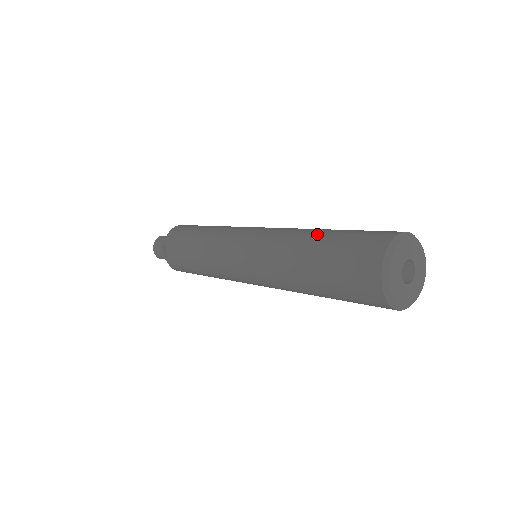
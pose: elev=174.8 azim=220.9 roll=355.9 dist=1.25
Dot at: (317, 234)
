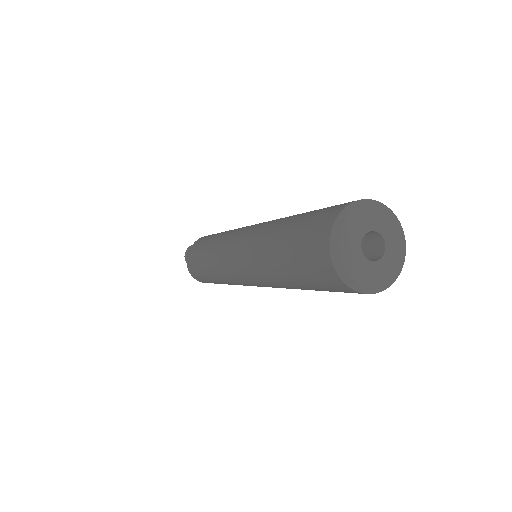
Dot at: occluded
